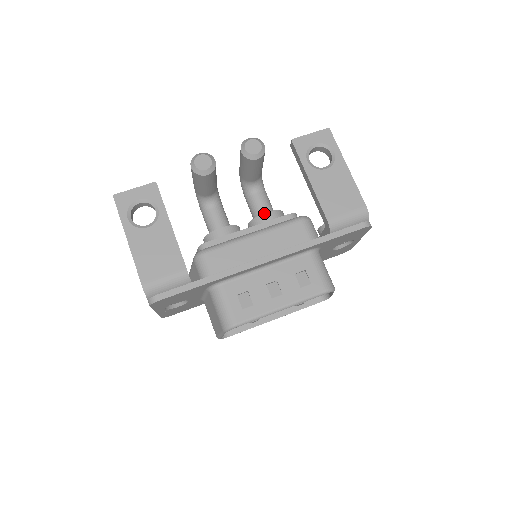
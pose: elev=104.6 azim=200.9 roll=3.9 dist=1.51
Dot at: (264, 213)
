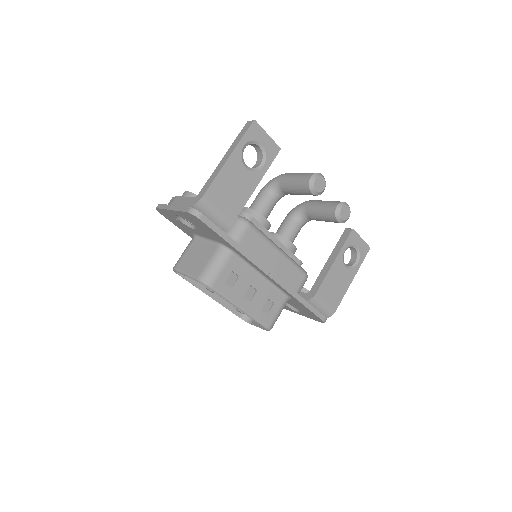
Dot at: (291, 242)
